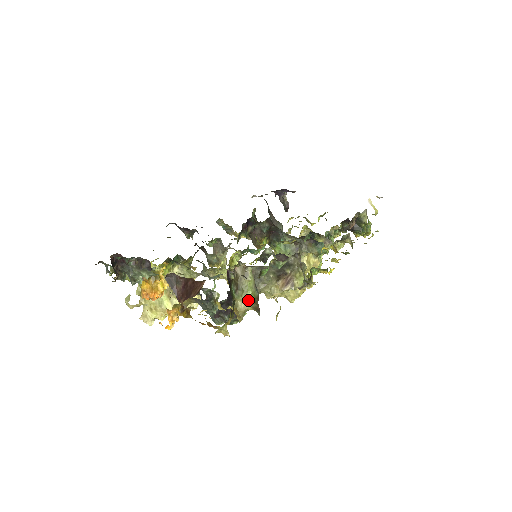
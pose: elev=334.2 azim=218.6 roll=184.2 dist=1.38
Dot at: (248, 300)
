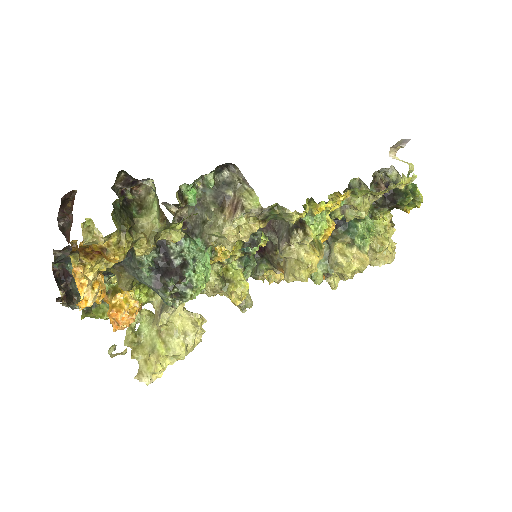
Dot at: (155, 216)
